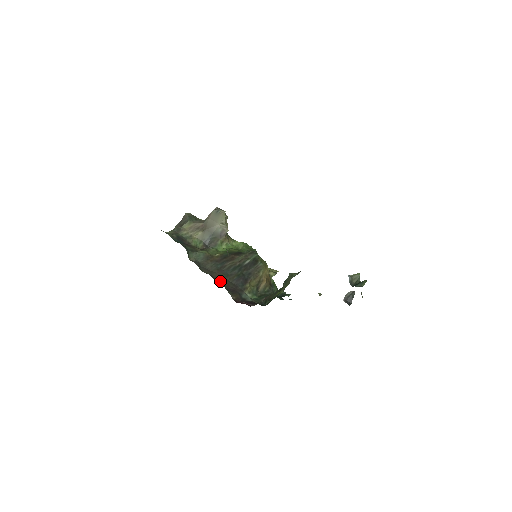
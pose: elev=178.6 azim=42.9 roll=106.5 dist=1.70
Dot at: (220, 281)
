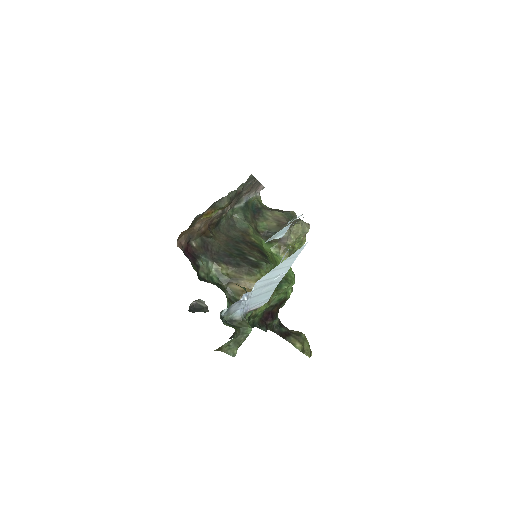
Dot at: (209, 231)
